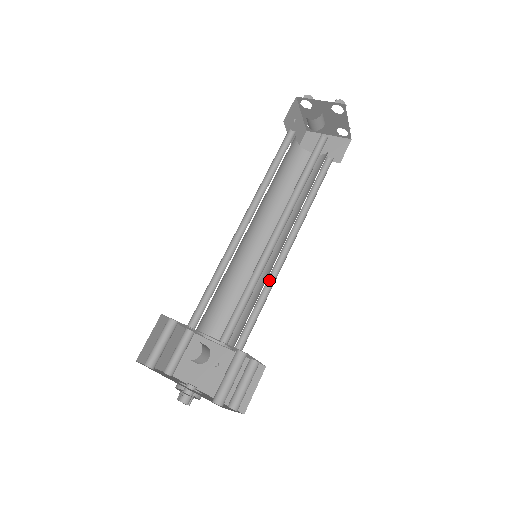
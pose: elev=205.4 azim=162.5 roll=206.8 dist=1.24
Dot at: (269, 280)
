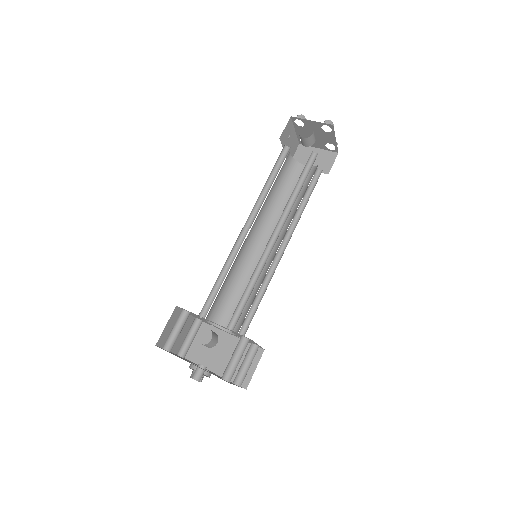
Dot at: (267, 276)
